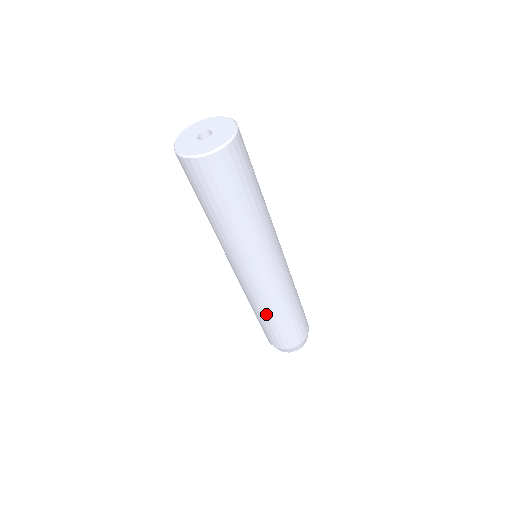
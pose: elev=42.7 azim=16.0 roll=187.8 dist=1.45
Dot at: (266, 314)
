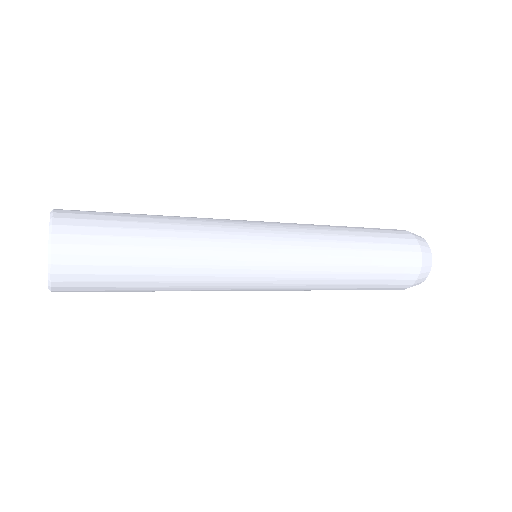
Dot at: occluded
